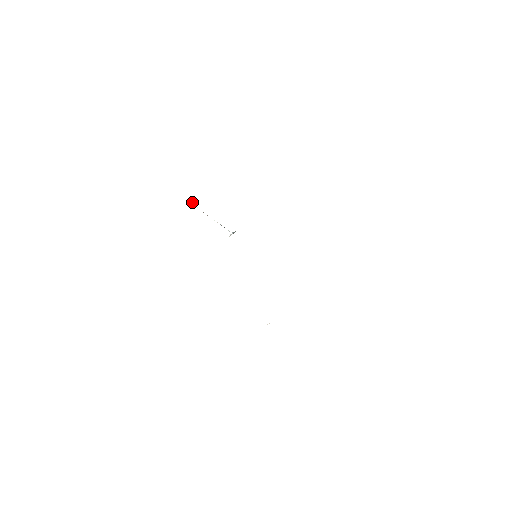
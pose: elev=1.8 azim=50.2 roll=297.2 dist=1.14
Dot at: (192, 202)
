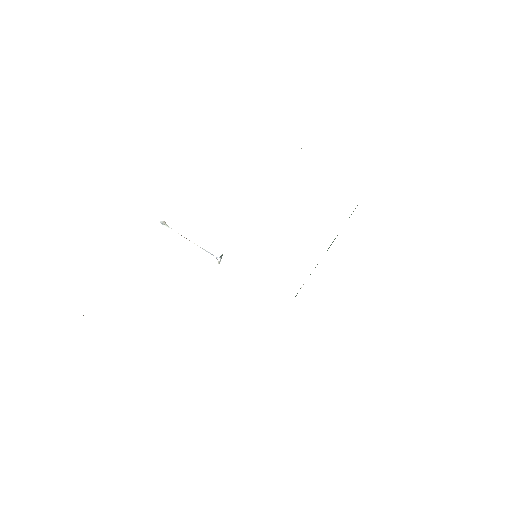
Dot at: (163, 225)
